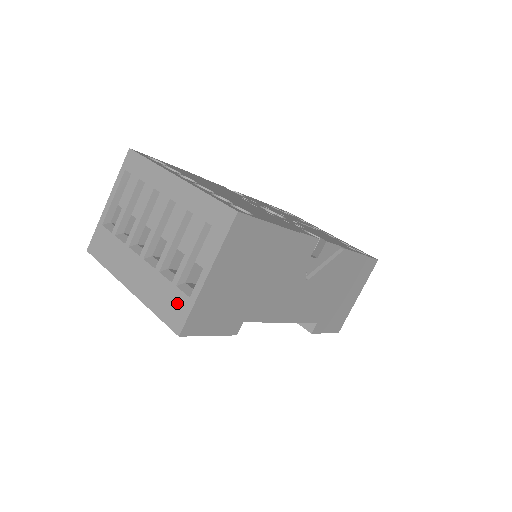
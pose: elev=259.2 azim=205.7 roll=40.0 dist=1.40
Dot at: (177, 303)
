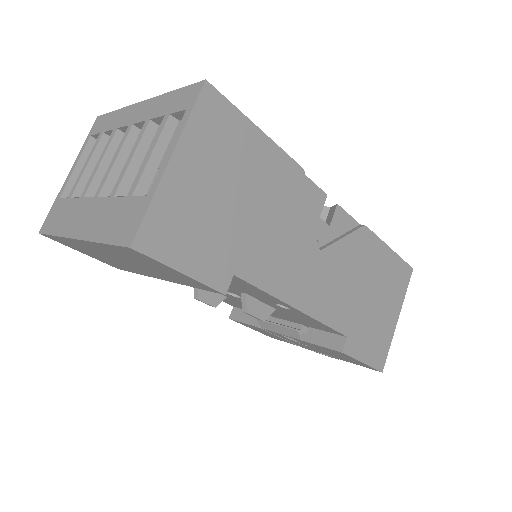
Dot at: (131, 212)
